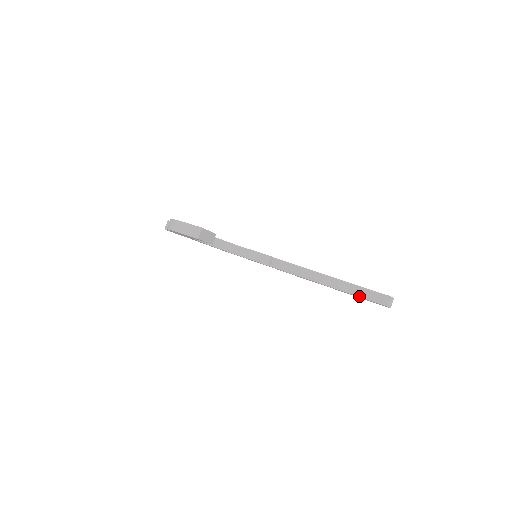
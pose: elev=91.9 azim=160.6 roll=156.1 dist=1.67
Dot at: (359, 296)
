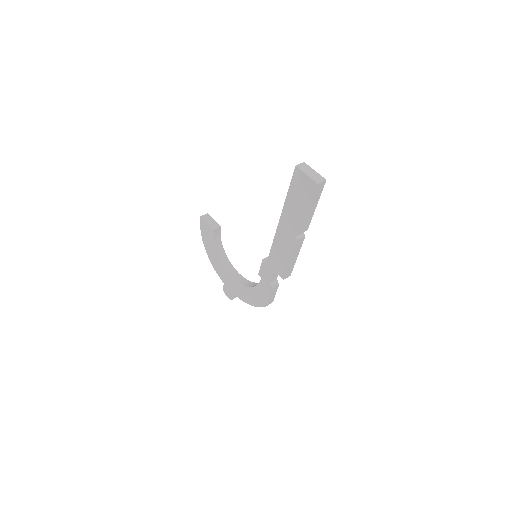
Dot at: (288, 191)
